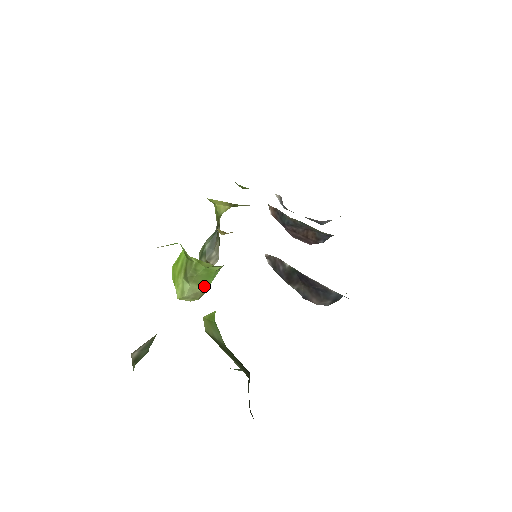
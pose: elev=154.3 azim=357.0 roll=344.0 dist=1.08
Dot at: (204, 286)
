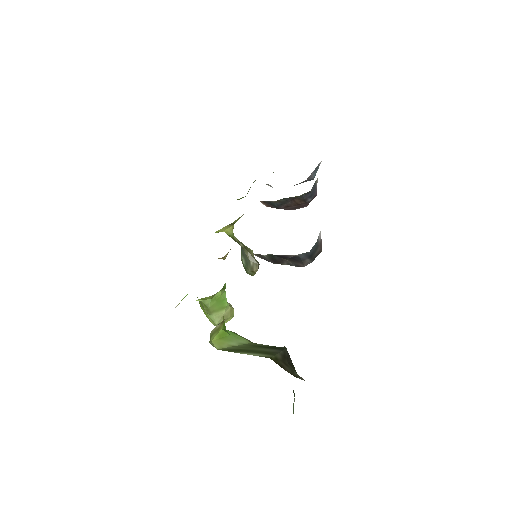
Dot at: (224, 309)
